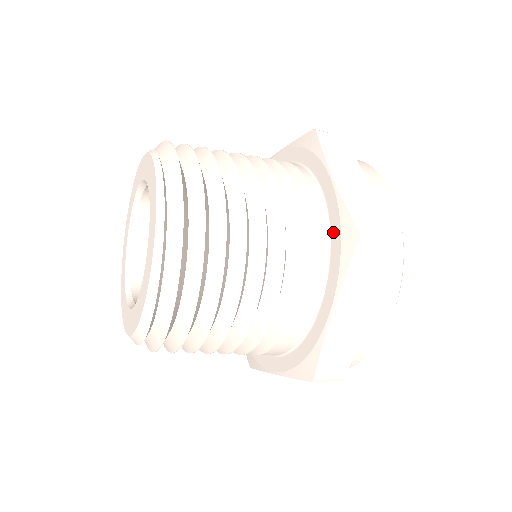
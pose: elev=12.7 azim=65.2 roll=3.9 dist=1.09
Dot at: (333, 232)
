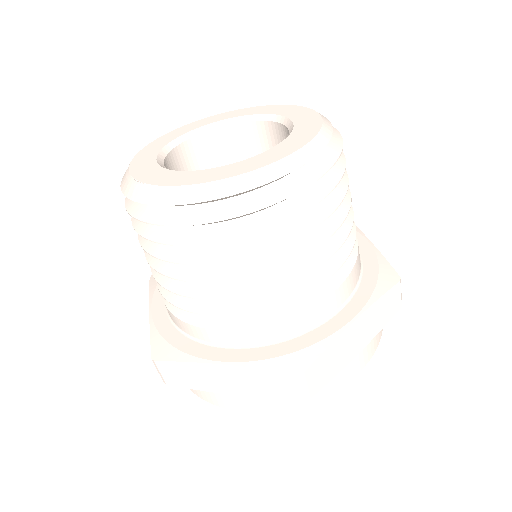
Dot at: occluded
